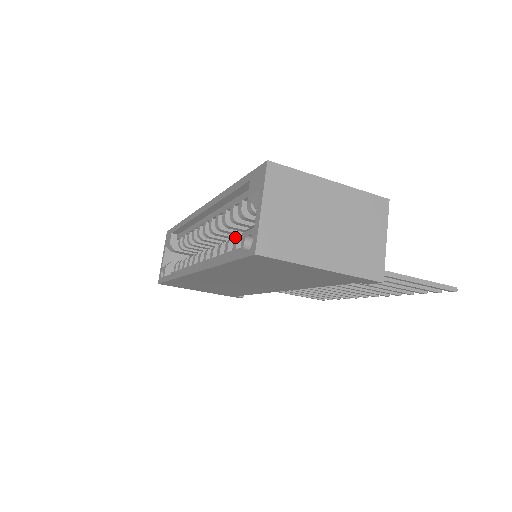
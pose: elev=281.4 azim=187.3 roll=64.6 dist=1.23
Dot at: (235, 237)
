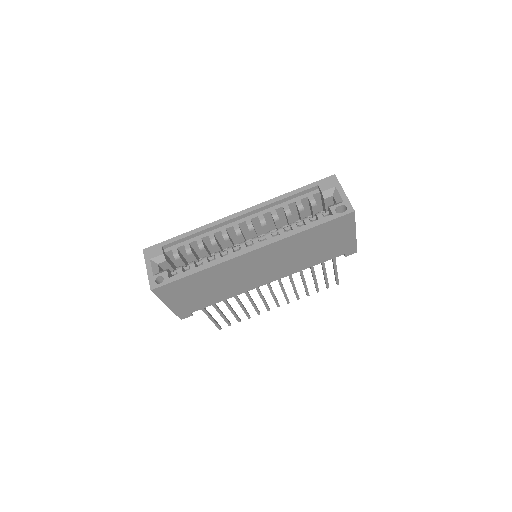
Dot at: (257, 236)
